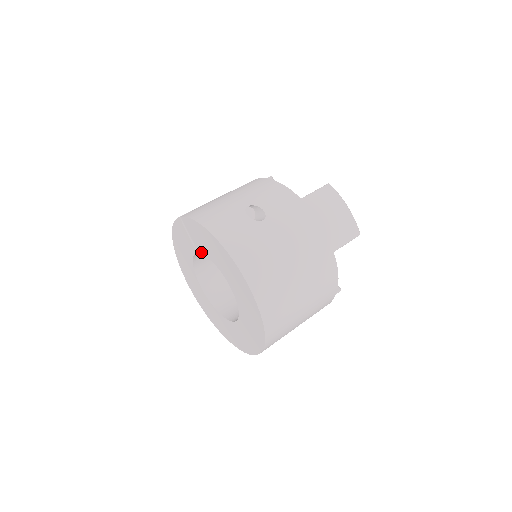
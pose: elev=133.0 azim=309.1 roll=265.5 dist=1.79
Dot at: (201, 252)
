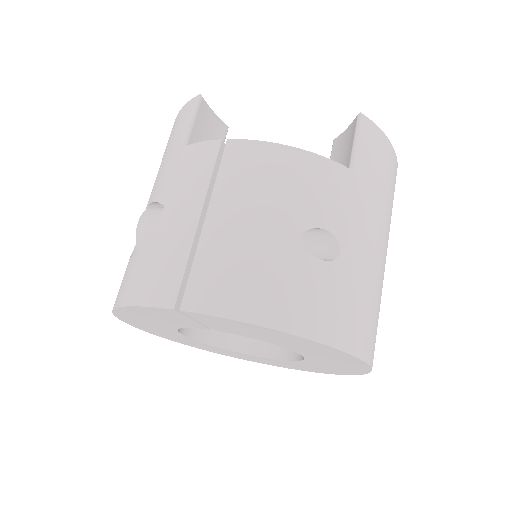
Dot at: occluded
